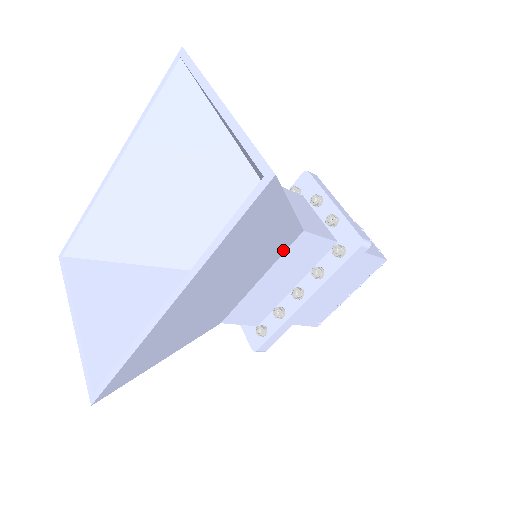
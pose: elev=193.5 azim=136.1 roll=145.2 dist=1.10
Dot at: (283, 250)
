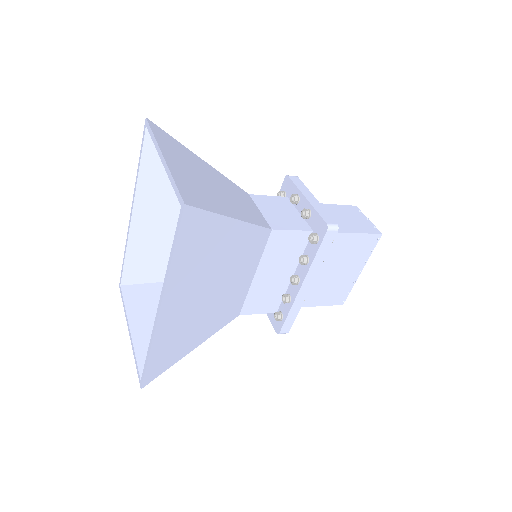
Dot at: (261, 248)
